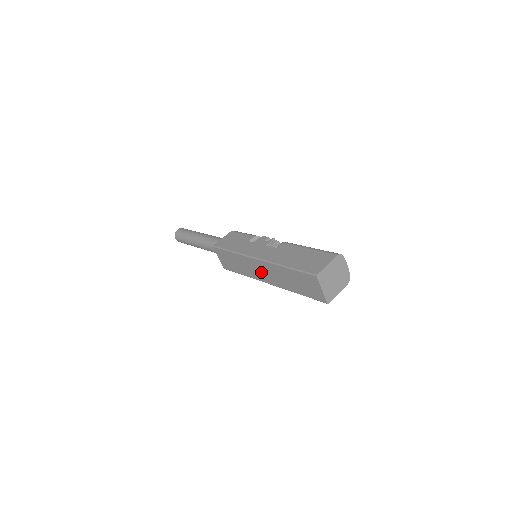
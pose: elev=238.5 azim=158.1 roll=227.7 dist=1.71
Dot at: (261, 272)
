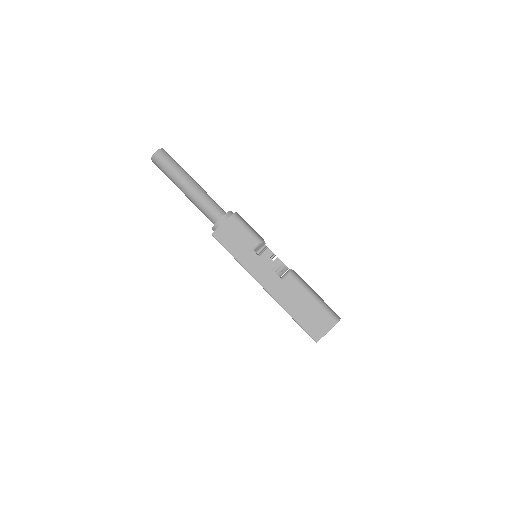
Dot at: occluded
